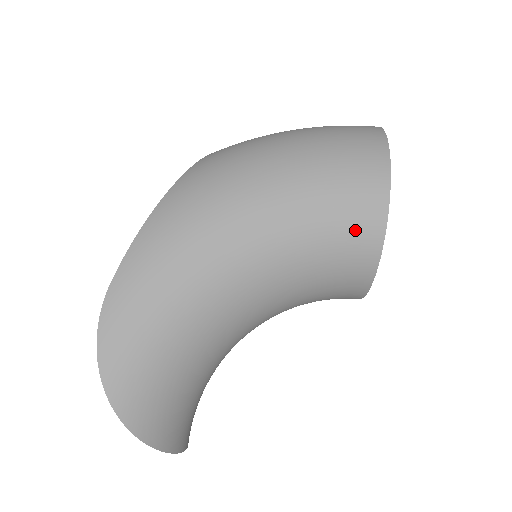
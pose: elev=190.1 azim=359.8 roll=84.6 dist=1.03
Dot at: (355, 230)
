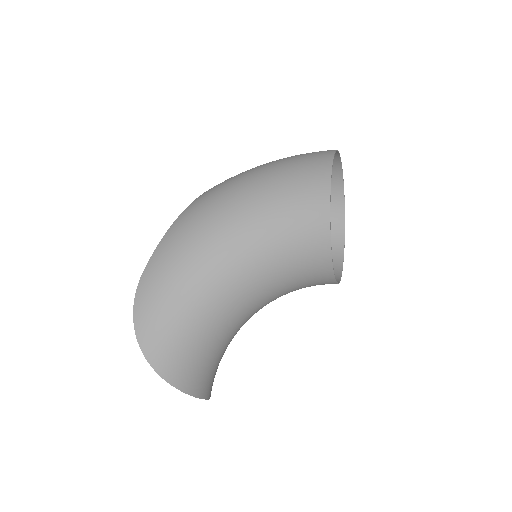
Dot at: (307, 220)
